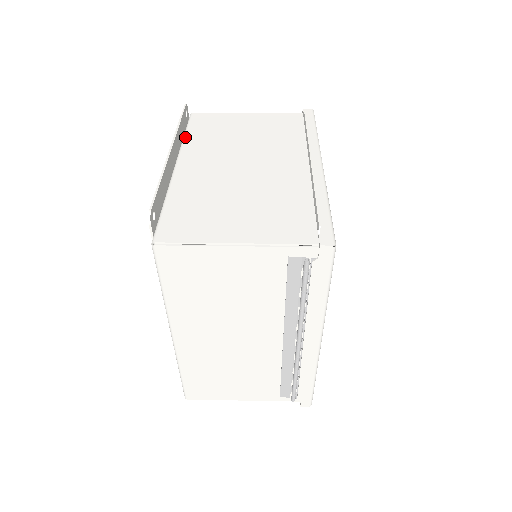
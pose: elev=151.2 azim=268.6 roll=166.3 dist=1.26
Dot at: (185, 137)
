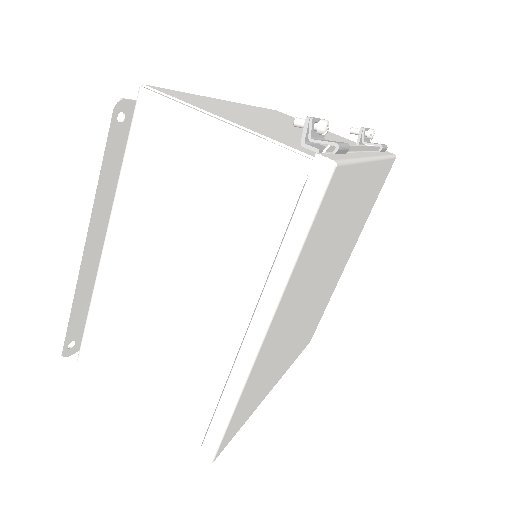
Dot at: (121, 173)
